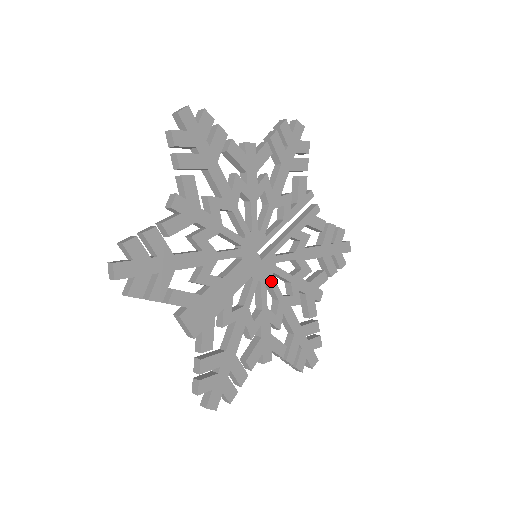
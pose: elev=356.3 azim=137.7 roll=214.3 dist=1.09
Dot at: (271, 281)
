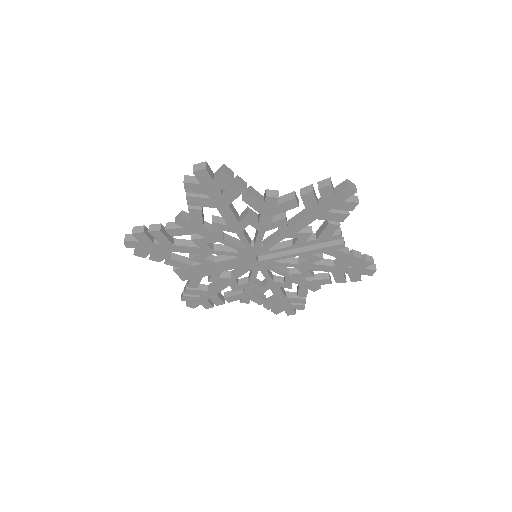
Dot at: (264, 272)
